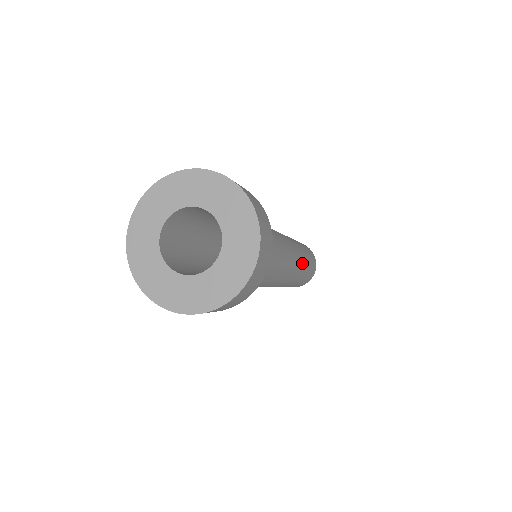
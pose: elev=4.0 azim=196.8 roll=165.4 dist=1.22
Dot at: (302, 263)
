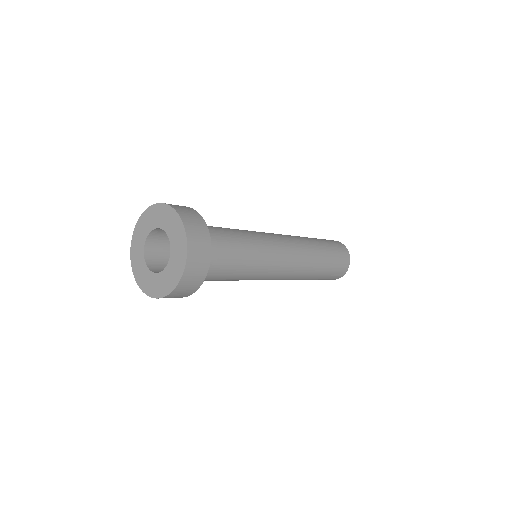
Dot at: (307, 274)
